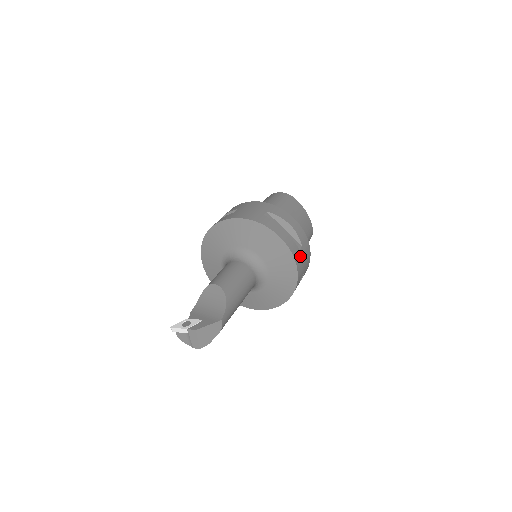
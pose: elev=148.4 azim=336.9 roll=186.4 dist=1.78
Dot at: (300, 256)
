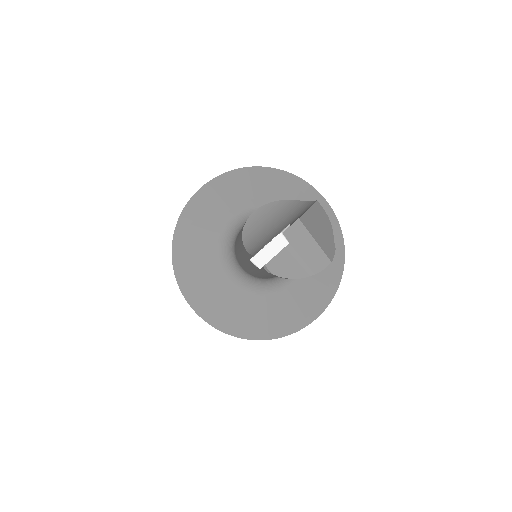
Dot at: occluded
